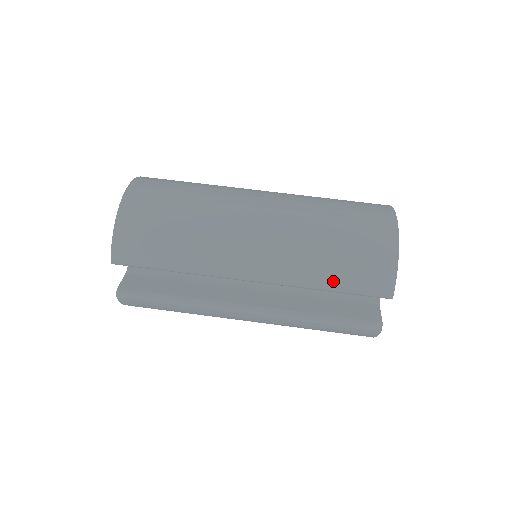
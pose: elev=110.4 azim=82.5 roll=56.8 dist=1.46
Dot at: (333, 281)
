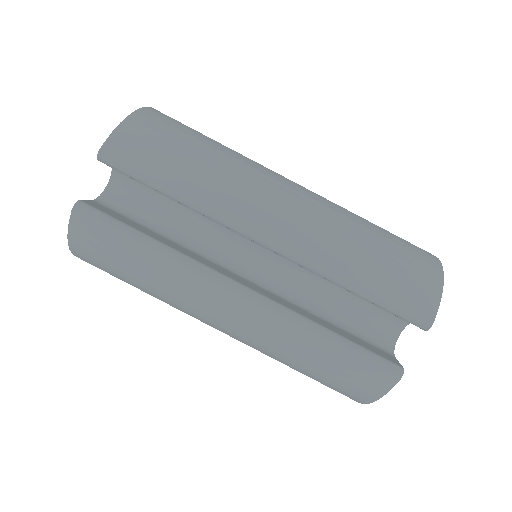
Dot at: (366, 279)
